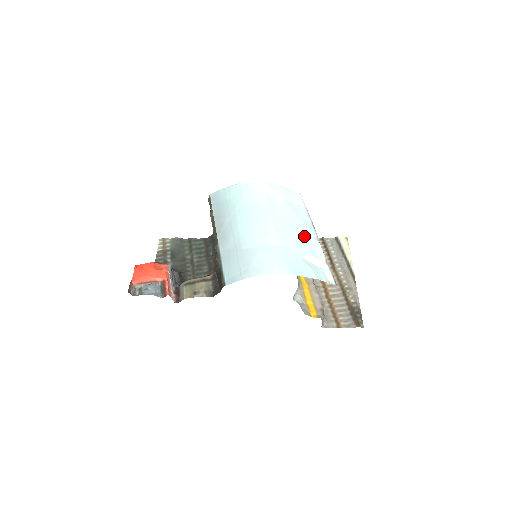
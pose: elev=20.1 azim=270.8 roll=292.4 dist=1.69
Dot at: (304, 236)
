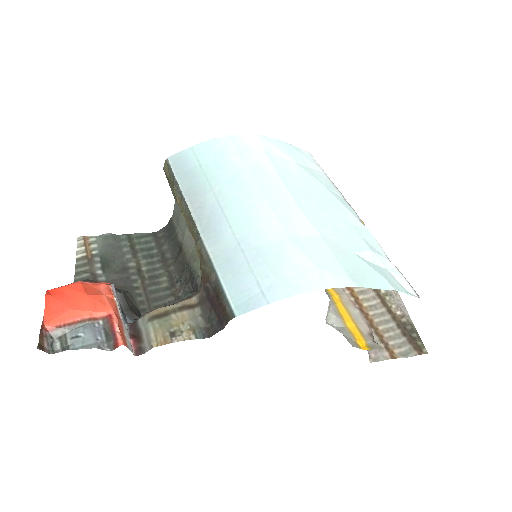
Dot at: (345, 218)
